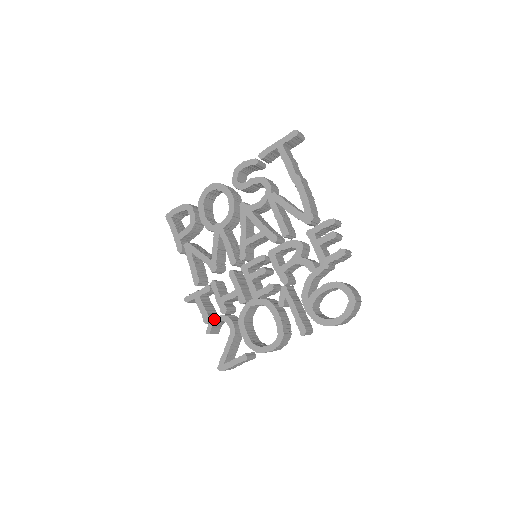
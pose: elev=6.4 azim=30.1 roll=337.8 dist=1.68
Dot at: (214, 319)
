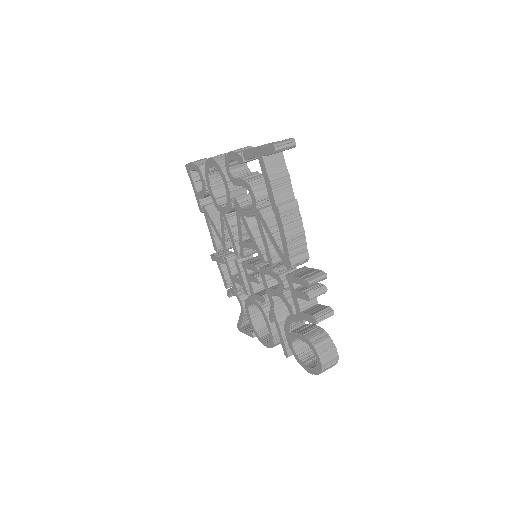
Dot at: (230, 290)
